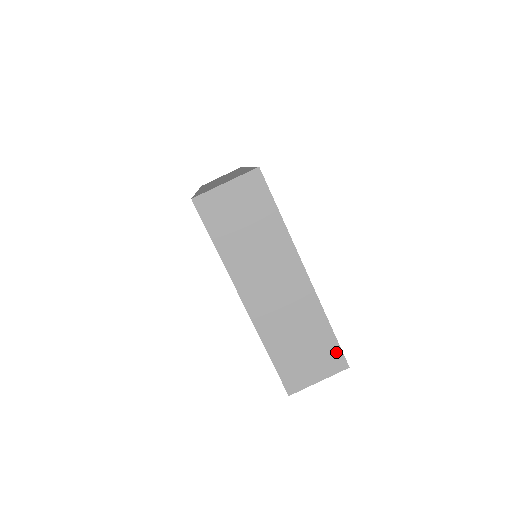
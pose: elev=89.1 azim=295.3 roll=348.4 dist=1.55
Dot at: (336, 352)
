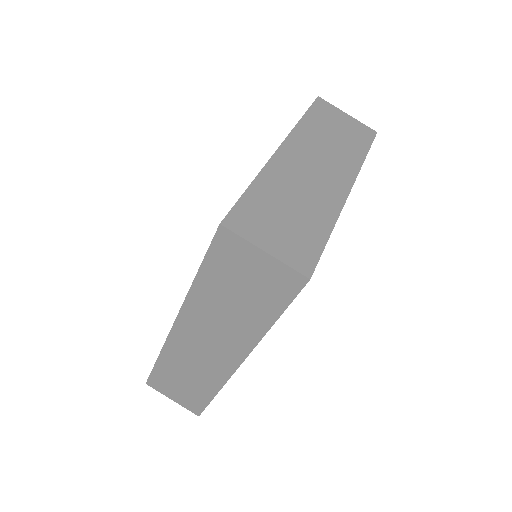
Dot at: (312, 254)
